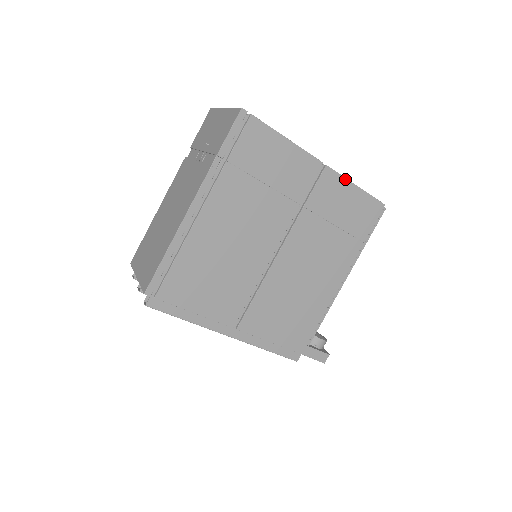
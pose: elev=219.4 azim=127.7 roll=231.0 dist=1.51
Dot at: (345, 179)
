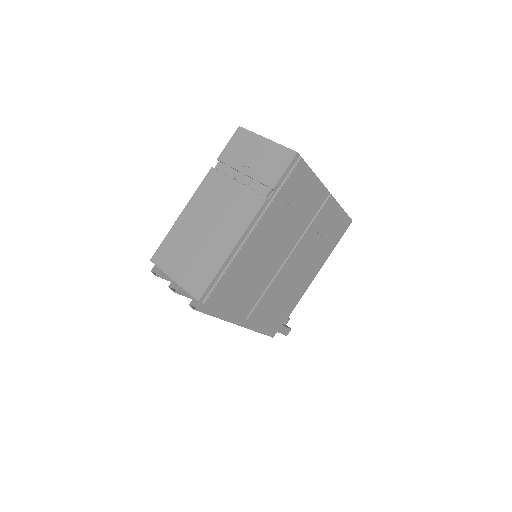
Dot at: (338, 204)
